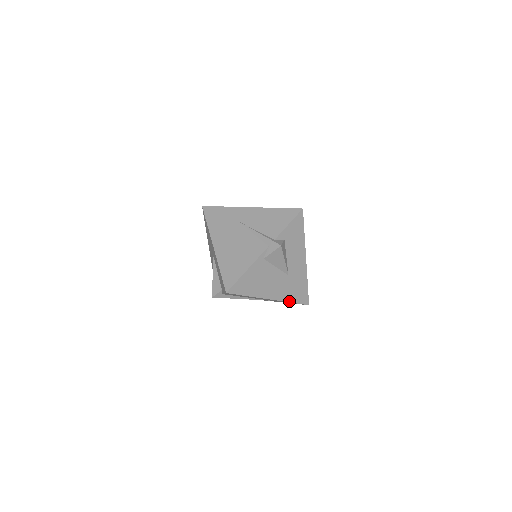
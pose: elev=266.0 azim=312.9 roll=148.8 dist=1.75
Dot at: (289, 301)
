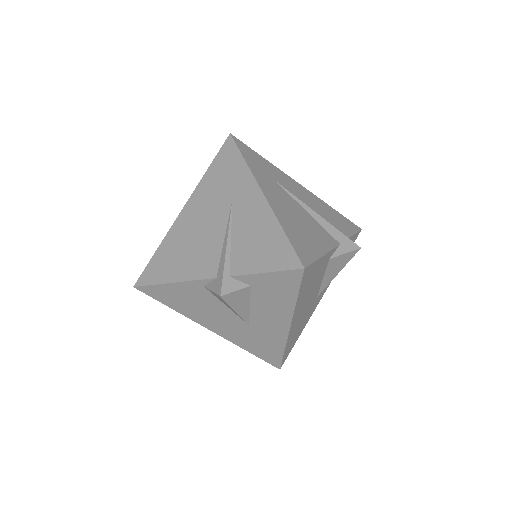
Dot at: (244, 348)
